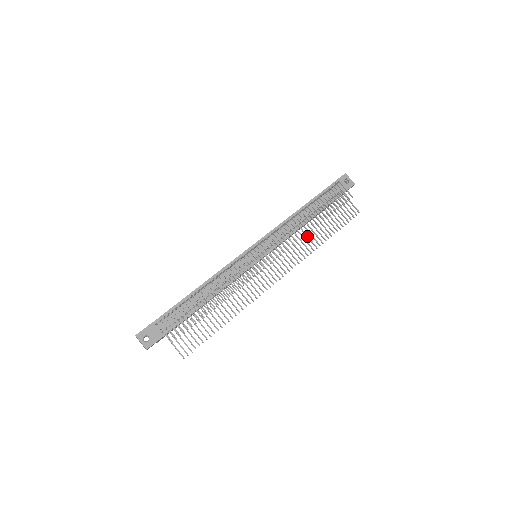
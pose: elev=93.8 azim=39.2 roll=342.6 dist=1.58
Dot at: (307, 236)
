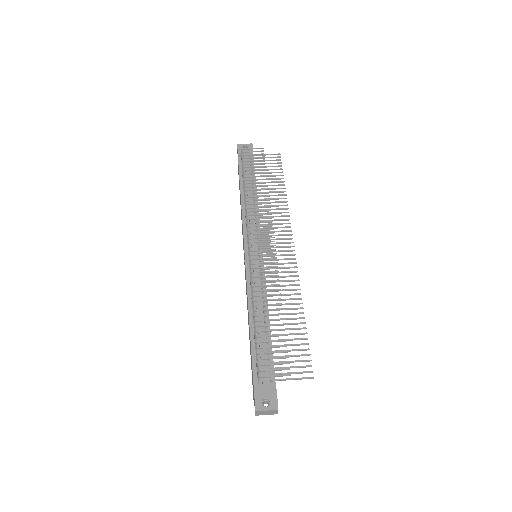
Dot at: (270, 202)
